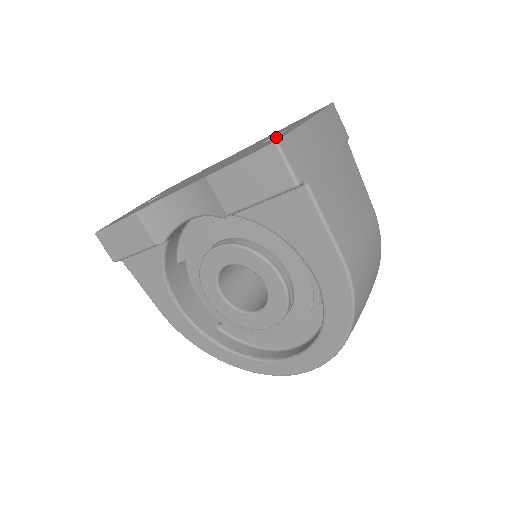
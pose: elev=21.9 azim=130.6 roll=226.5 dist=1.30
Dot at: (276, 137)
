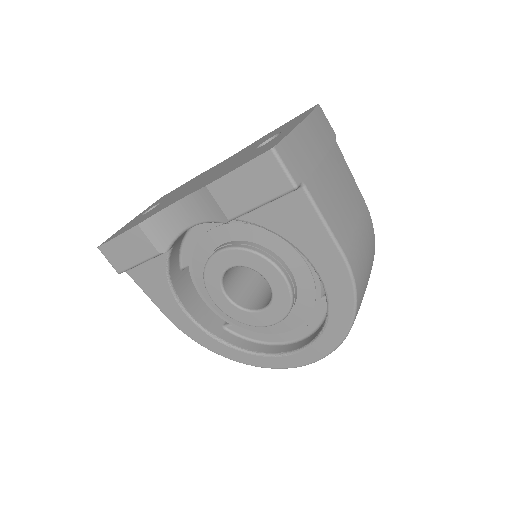
Dot at: (270, 143)
